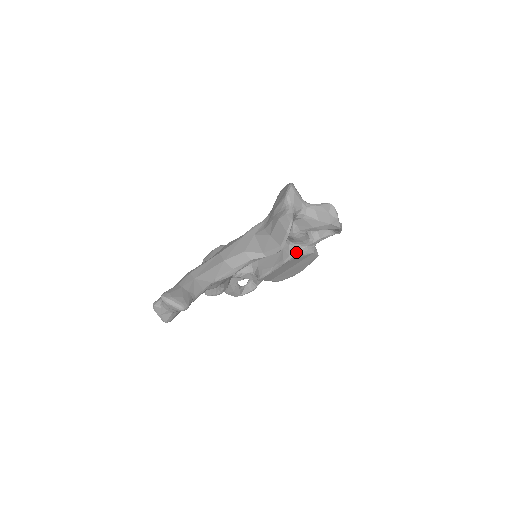
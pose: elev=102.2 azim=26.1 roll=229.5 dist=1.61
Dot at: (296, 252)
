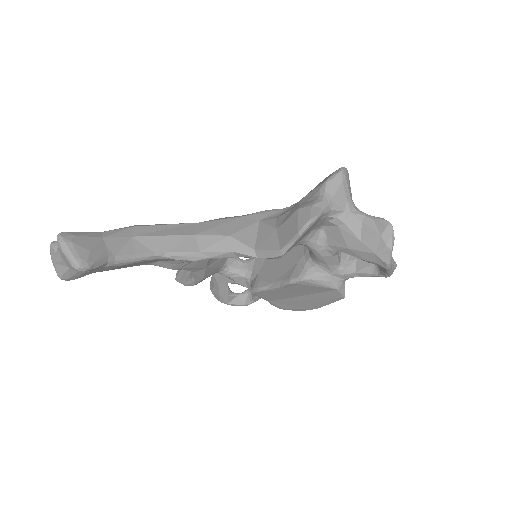
Dot at: (311, 275)
